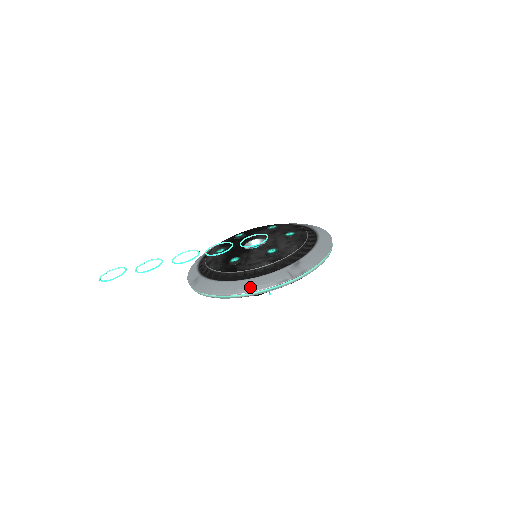
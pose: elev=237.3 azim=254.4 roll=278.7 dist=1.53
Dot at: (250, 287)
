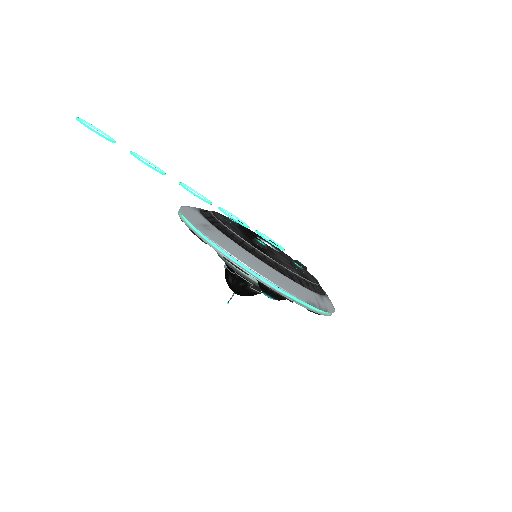
Dot at: (283, 283)
